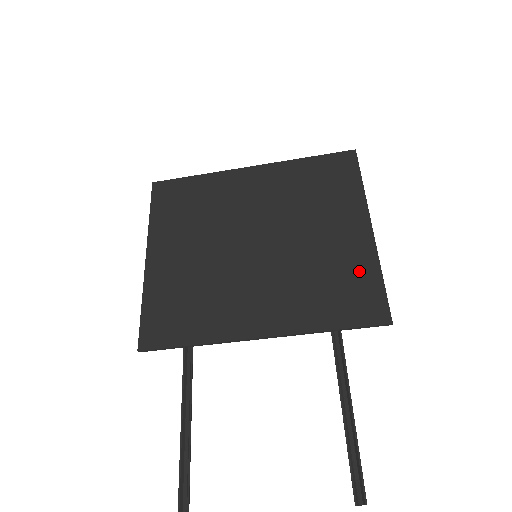
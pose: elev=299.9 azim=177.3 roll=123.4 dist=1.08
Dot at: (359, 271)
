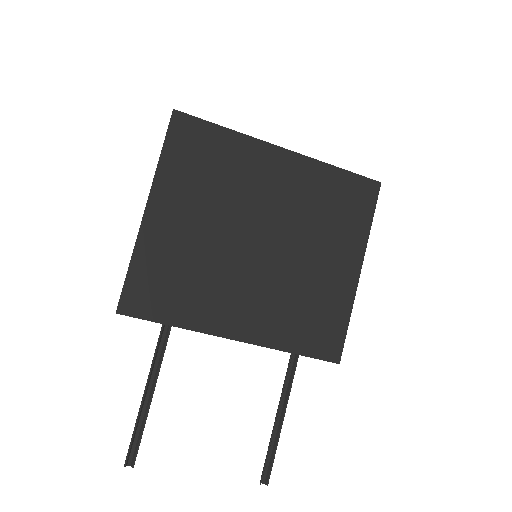
Dot at: (335, 310)
